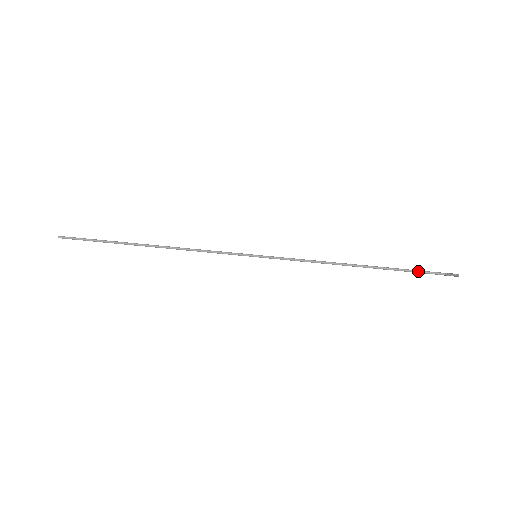
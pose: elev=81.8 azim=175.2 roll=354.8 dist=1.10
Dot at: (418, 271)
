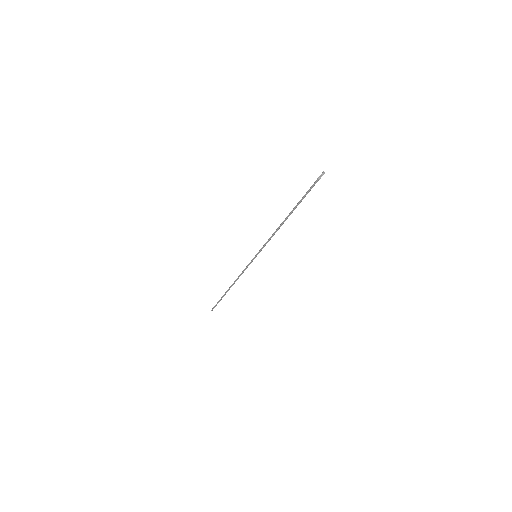
Dot at: (307, 192)
